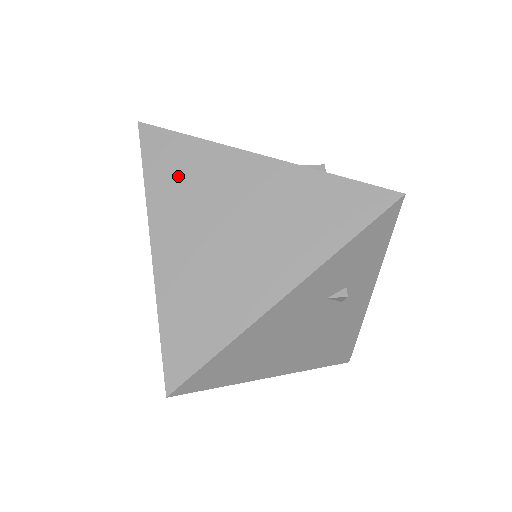
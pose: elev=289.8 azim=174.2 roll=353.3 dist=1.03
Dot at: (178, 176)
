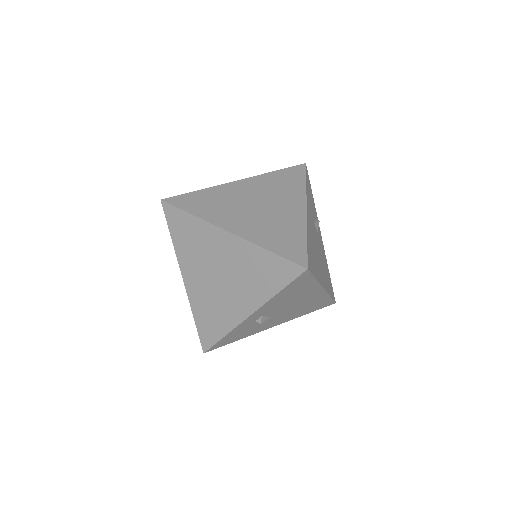
Dot at: (208, 204)
